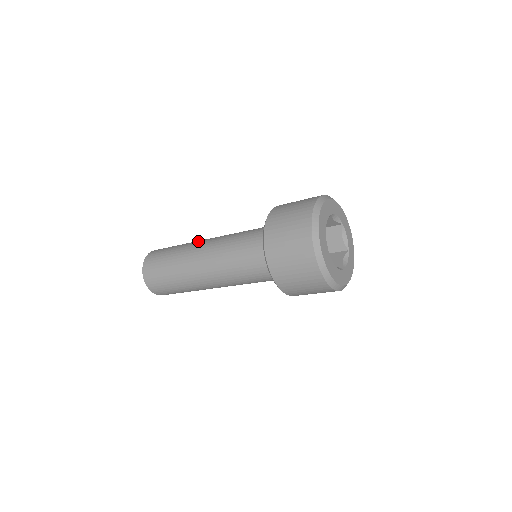
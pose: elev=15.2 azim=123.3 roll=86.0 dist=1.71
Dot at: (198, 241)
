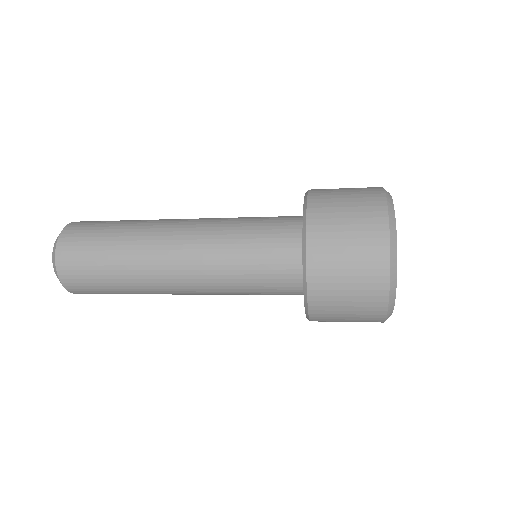
Dot at: (152, 251)
